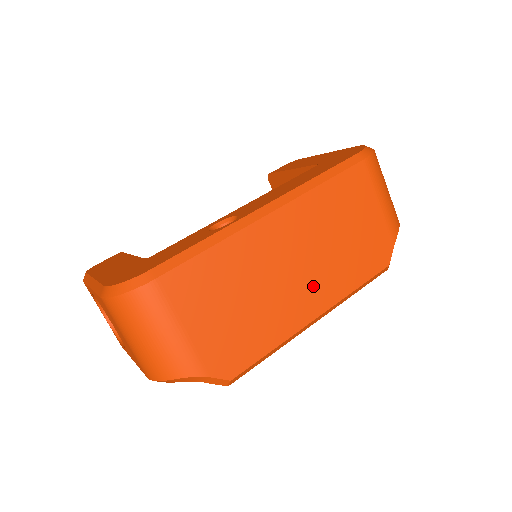
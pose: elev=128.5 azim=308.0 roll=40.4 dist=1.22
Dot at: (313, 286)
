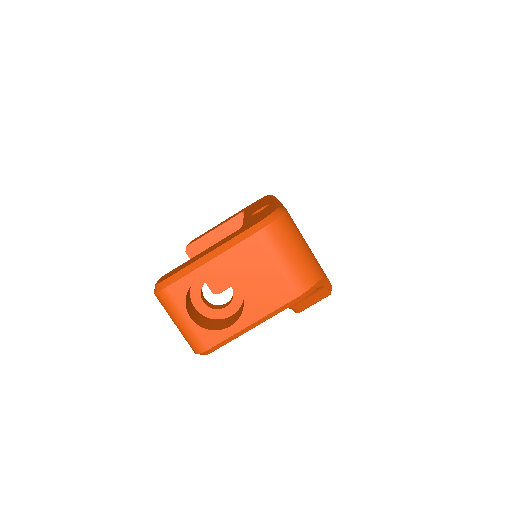
Dot at: occluded
